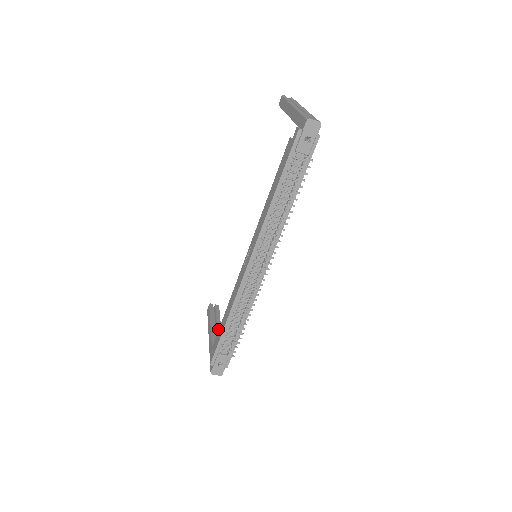
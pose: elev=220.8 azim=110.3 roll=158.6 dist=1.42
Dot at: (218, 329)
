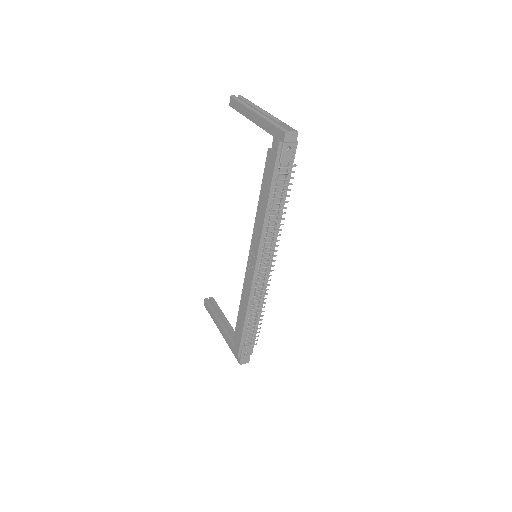
Dot at: (225, 321)
